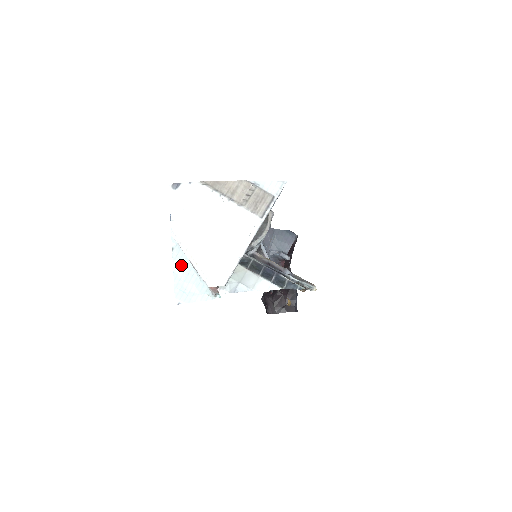
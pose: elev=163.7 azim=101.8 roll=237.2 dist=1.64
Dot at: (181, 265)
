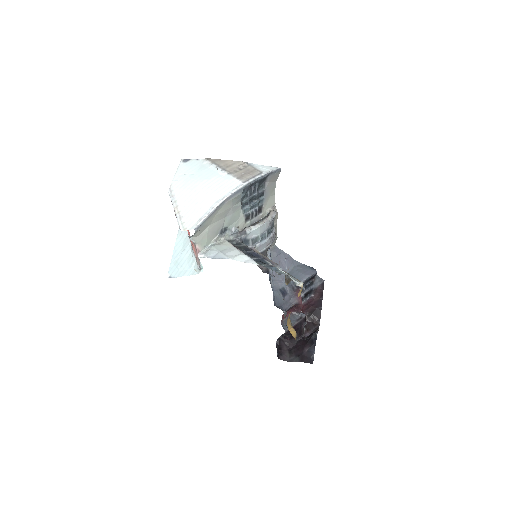
Dot at: (182, 242)
